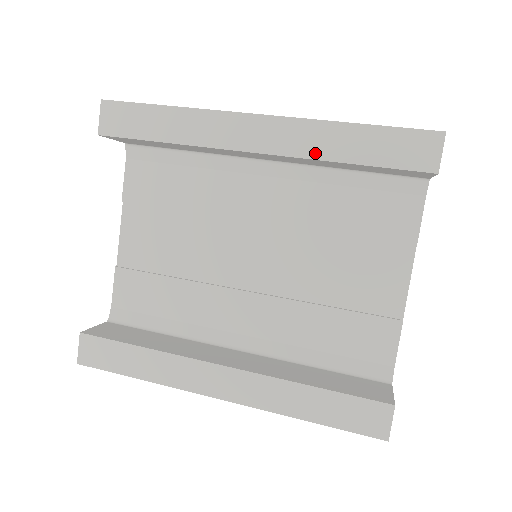
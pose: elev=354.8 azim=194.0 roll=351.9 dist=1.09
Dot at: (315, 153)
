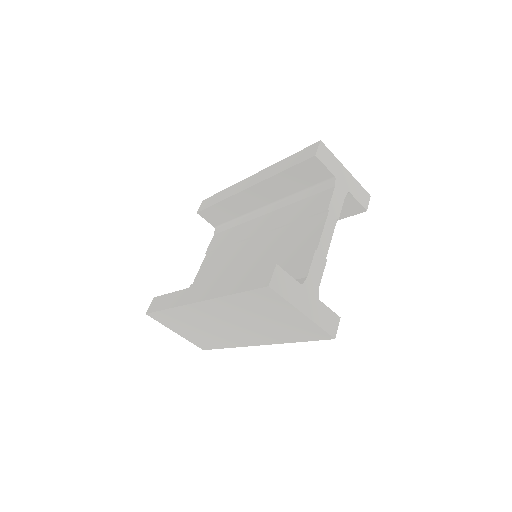
Dot at: (270, 175)
